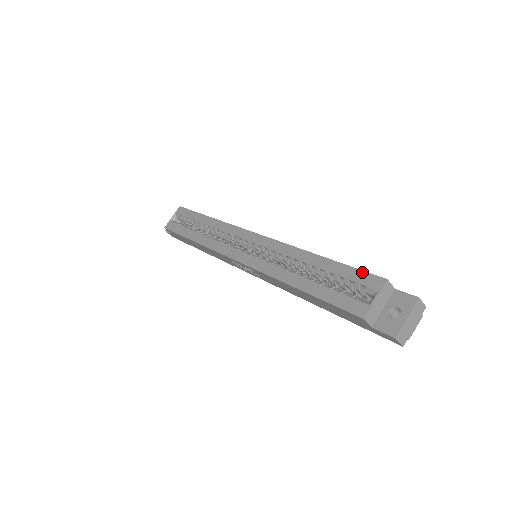
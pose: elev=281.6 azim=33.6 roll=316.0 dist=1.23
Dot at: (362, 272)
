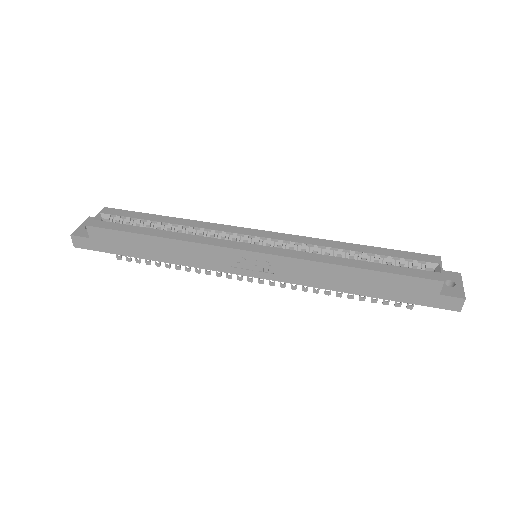
Dot at: (414, 253)
